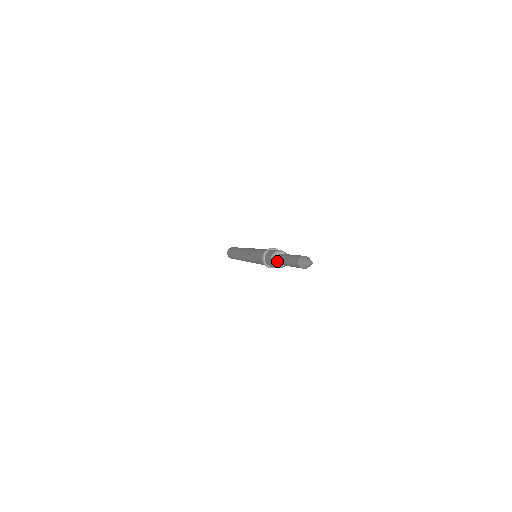
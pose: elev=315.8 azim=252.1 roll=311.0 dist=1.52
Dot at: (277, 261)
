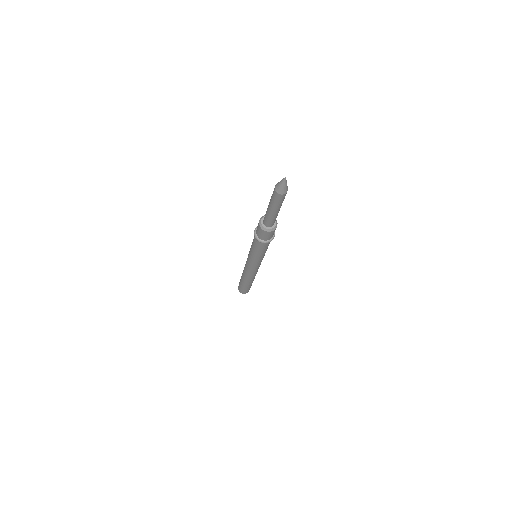
Dot at: (267, 224)
